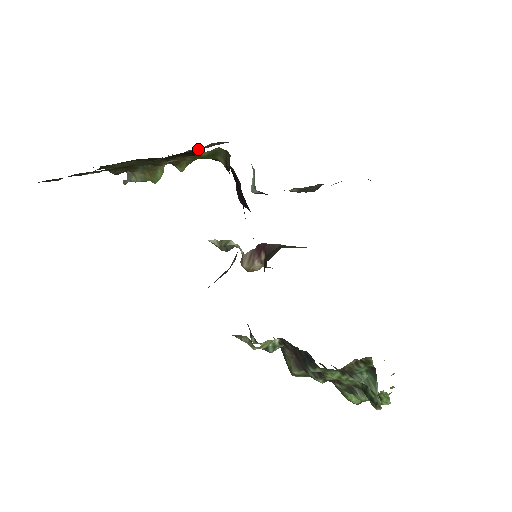
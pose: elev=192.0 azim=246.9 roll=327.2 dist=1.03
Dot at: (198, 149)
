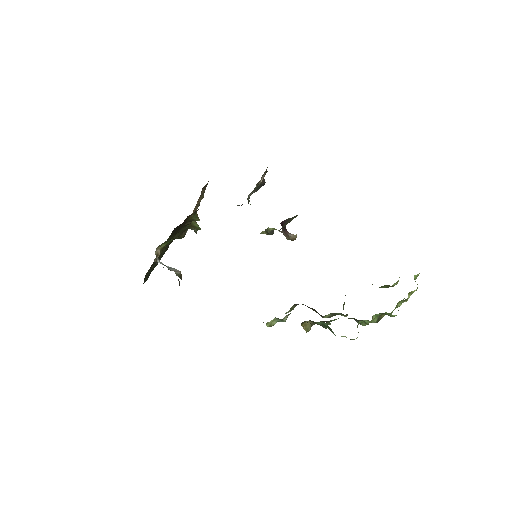
Dot at: occluded
